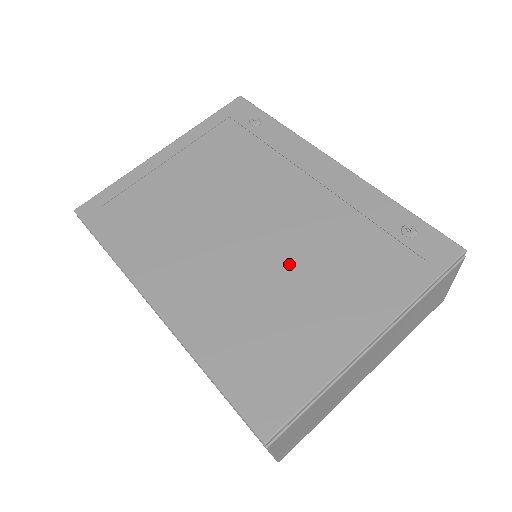
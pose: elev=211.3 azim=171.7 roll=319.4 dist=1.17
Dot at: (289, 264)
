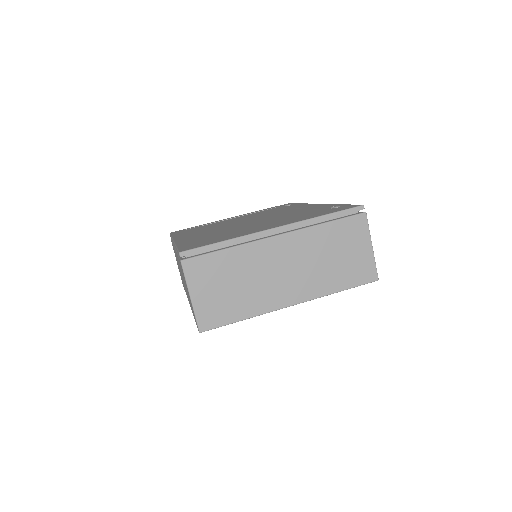
Dot at: (256, 223)
